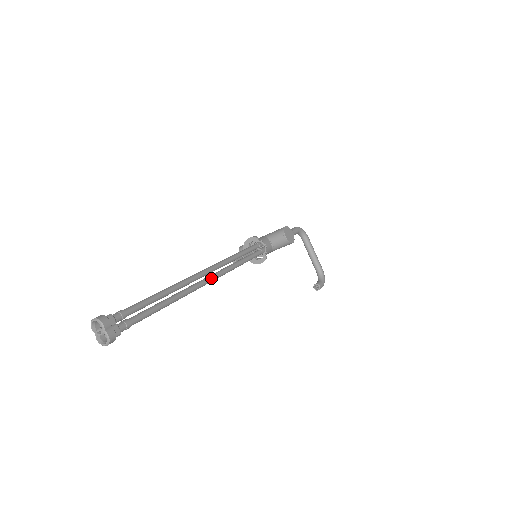
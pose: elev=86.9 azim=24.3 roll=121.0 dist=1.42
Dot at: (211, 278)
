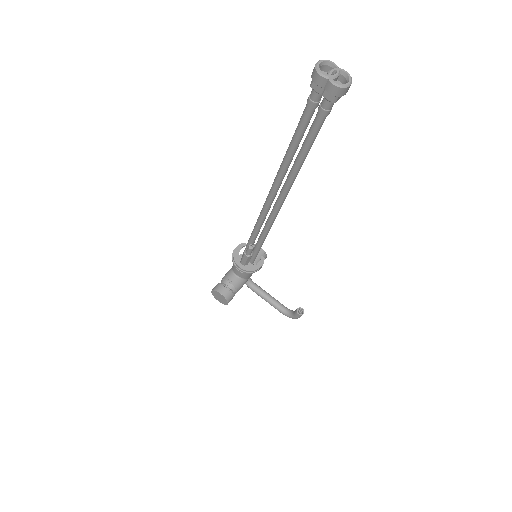
Dot at: occluded
